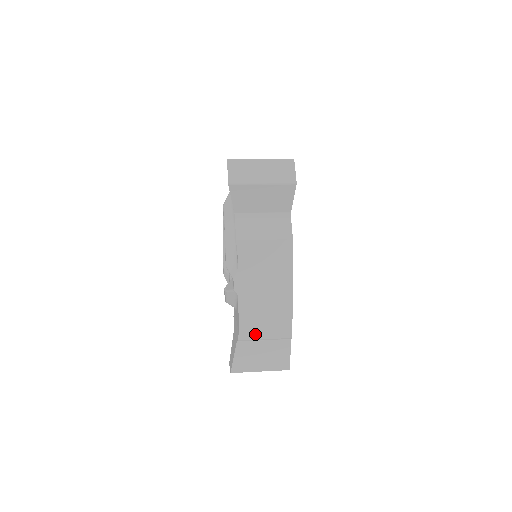
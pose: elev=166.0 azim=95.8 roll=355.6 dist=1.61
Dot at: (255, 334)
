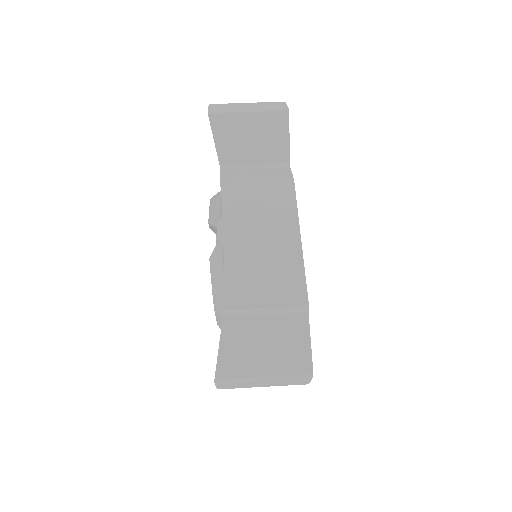
Dot at: occluded
